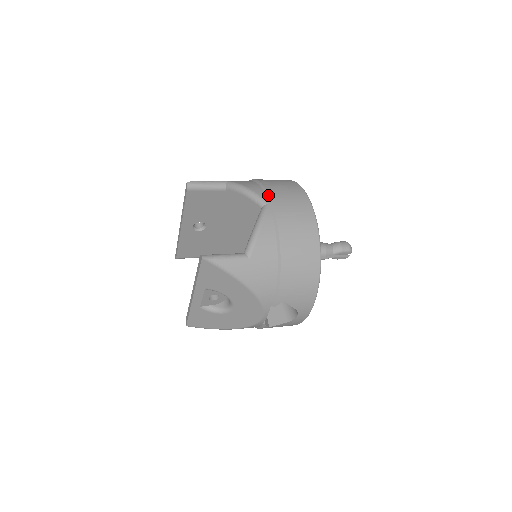
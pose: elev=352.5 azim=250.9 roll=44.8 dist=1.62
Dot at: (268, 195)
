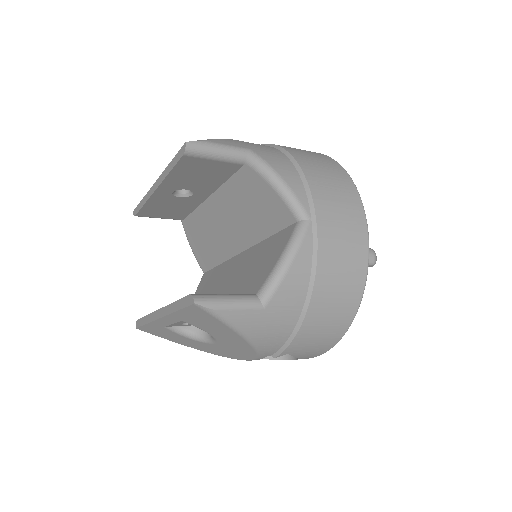
Dot at: (312, 202)
